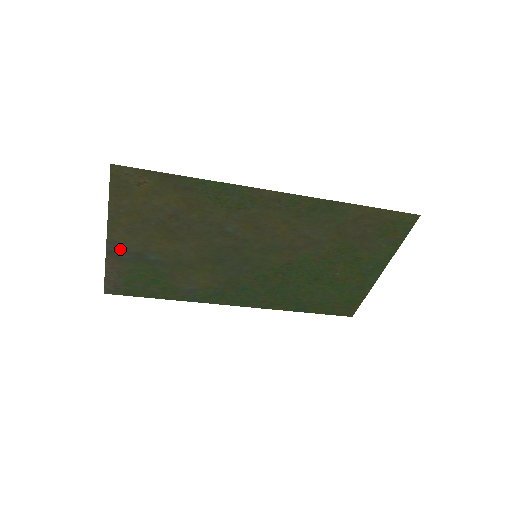
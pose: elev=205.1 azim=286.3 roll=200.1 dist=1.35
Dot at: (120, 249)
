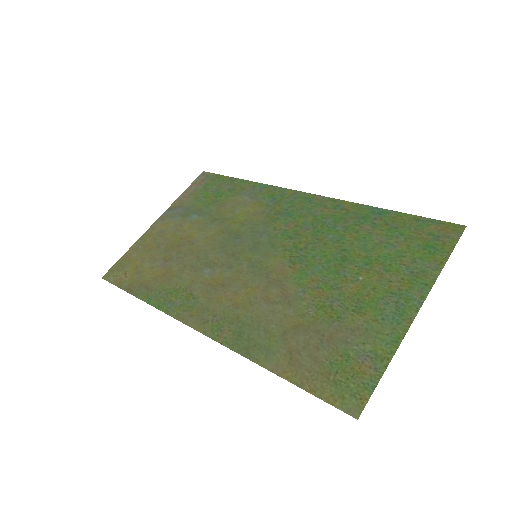
Dot at: (171, 215)
